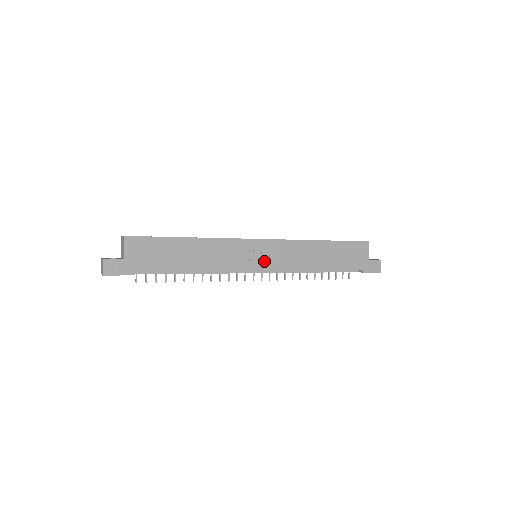
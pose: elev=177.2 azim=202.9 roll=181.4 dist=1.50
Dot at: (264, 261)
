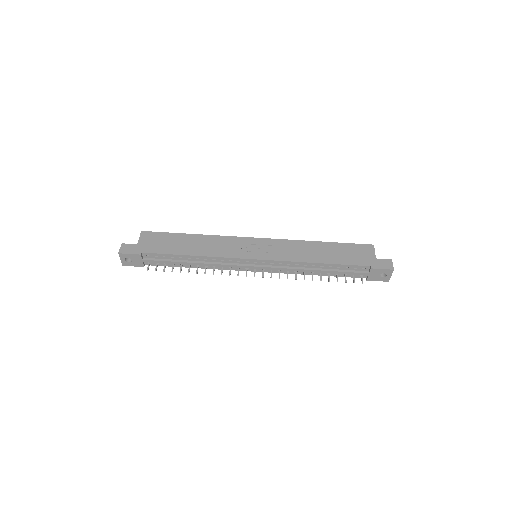
Dot at: (260, 253)
